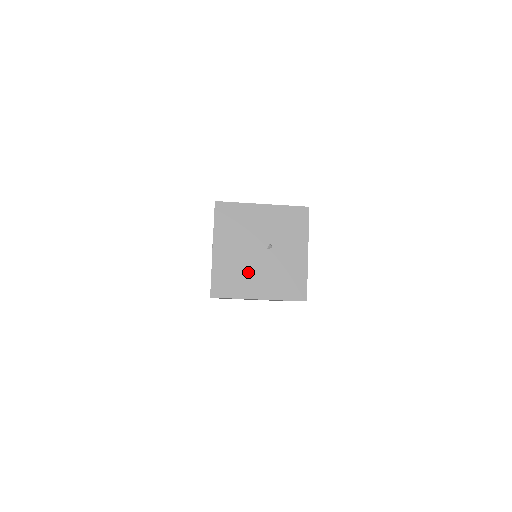
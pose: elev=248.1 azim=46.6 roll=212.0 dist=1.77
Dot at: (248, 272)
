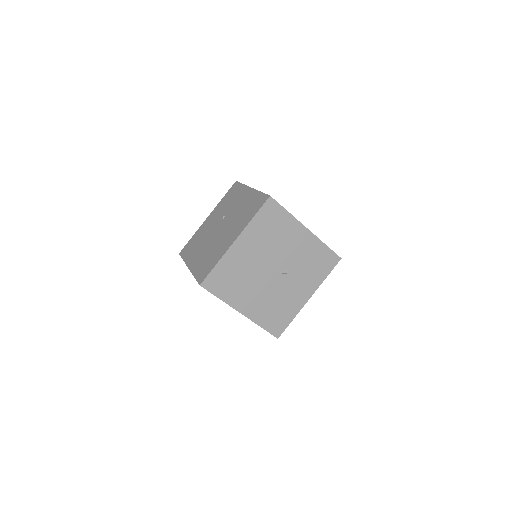
Dot at: (250, 283)
